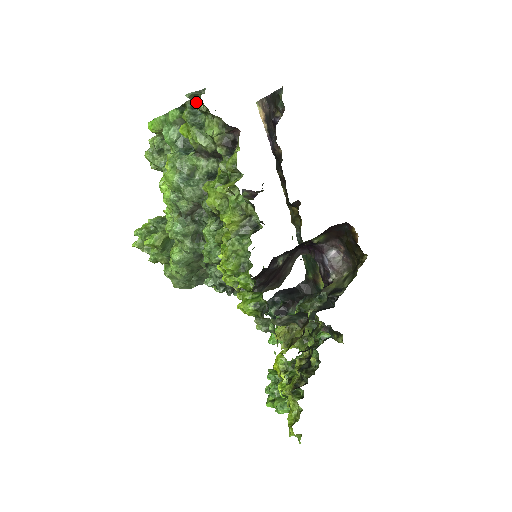
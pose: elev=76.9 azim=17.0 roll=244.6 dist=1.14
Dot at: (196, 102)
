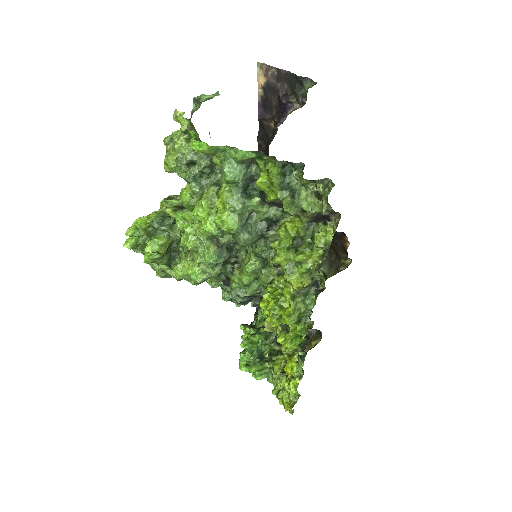
Dot at: (307, 181)
